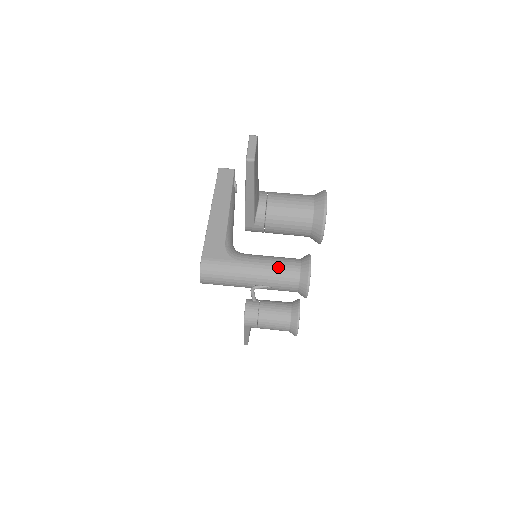
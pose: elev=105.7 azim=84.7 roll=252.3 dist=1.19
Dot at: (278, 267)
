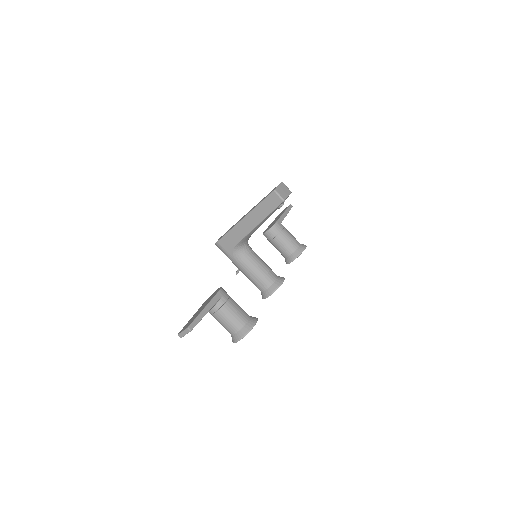
Dot at: (253, 281)
